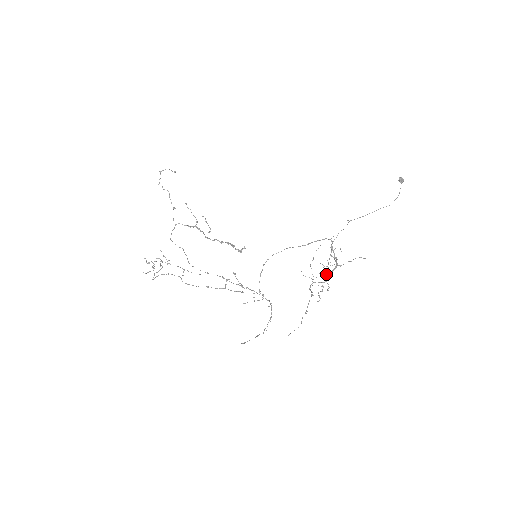
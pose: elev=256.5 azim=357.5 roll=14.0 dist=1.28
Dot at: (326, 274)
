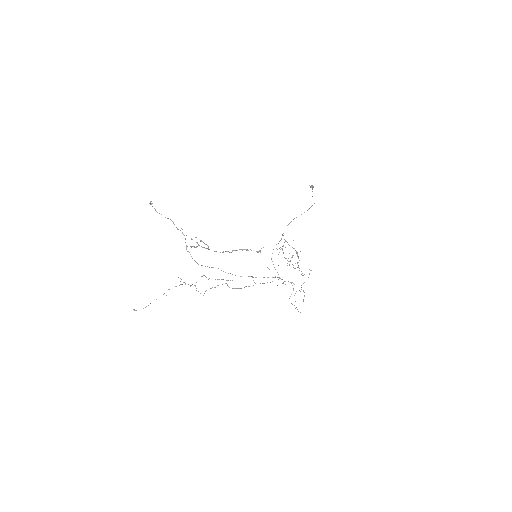
Dot at: occluded
